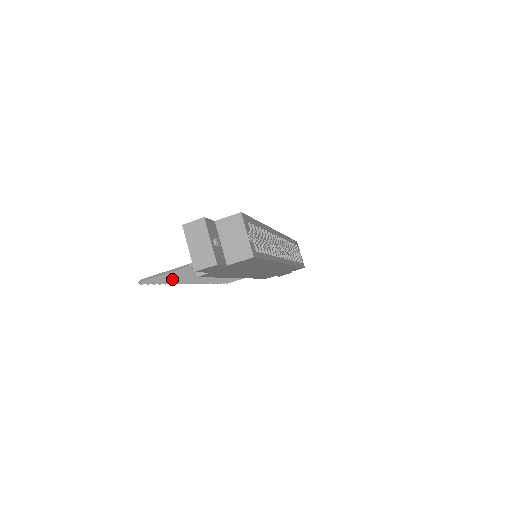
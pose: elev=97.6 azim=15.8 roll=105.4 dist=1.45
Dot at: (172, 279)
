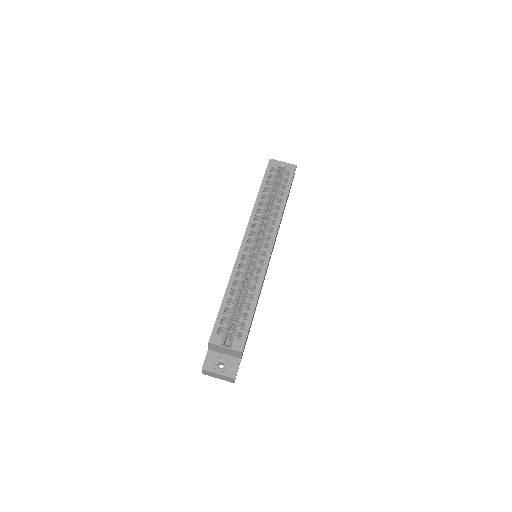
Dot at: occluded
